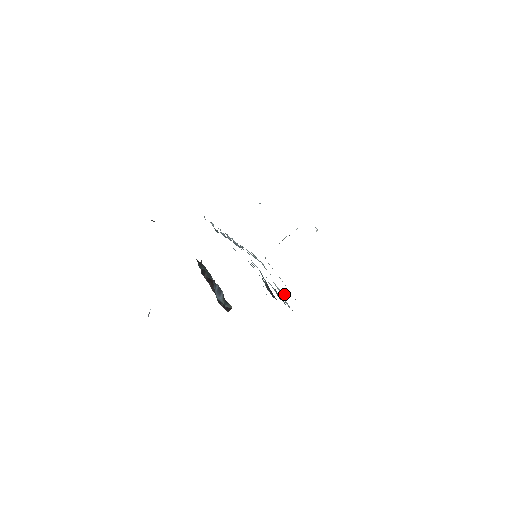
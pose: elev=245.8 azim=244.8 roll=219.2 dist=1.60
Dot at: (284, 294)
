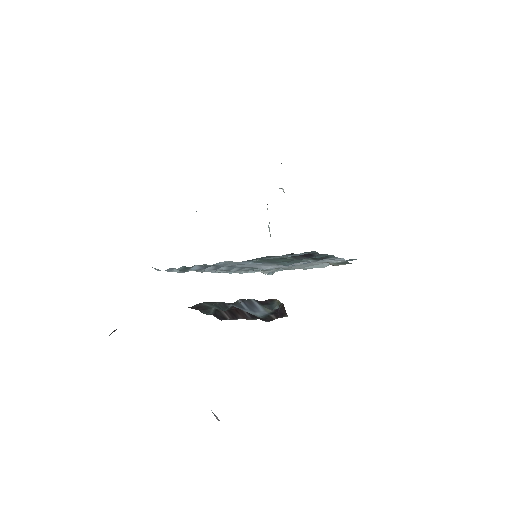
Dot at: (327, 263)
